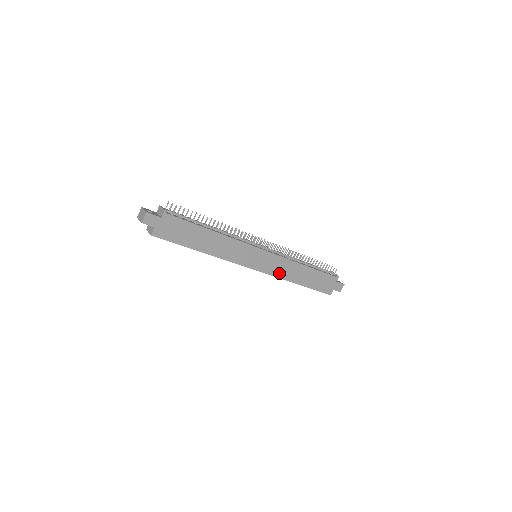
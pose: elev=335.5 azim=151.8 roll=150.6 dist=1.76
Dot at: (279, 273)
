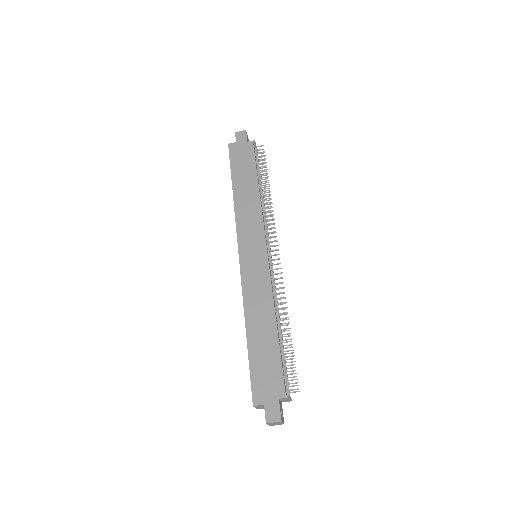
Dot at: (249, 290)
